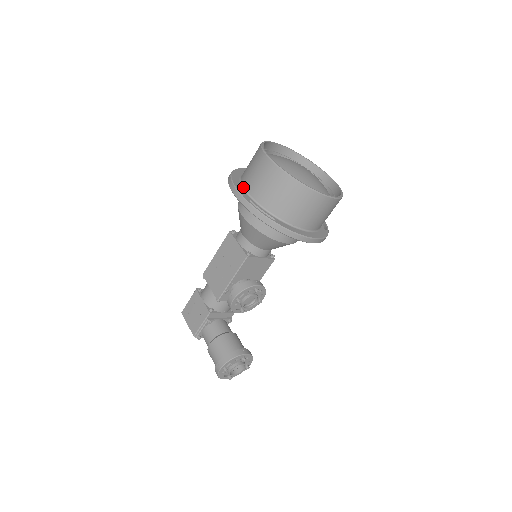
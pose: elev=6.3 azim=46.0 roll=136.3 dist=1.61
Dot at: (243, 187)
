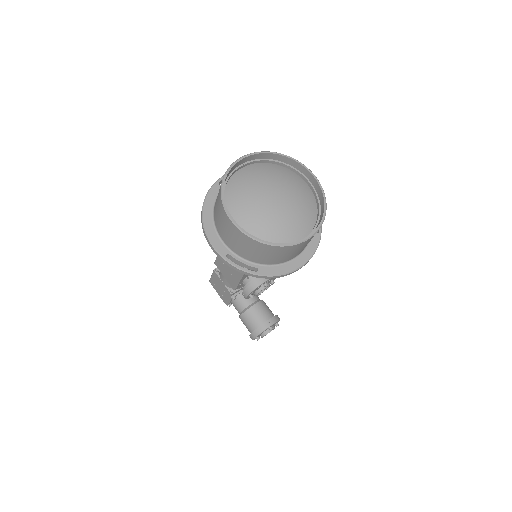
Dot at: (217, 233)
